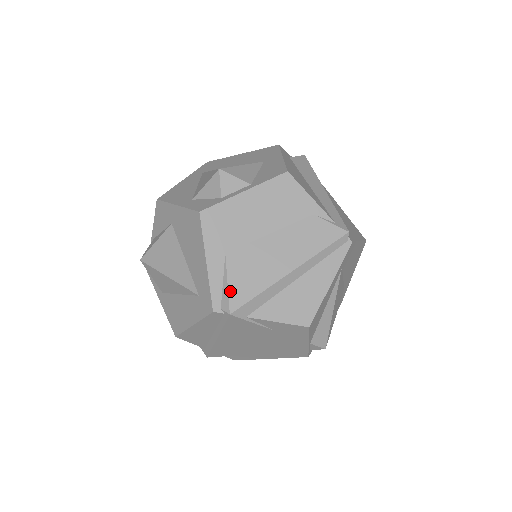
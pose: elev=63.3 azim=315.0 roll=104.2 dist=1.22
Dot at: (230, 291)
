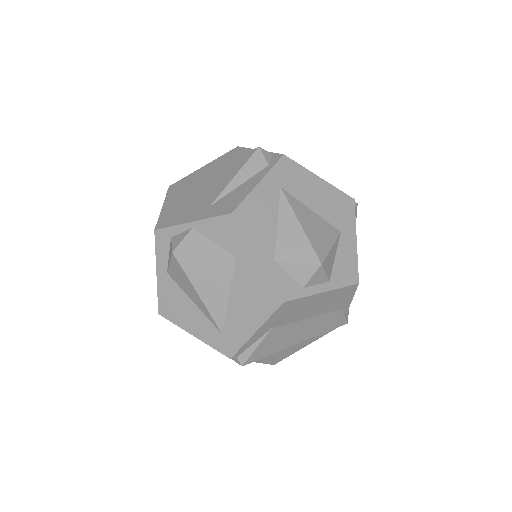
Dot at: (254, 352)
